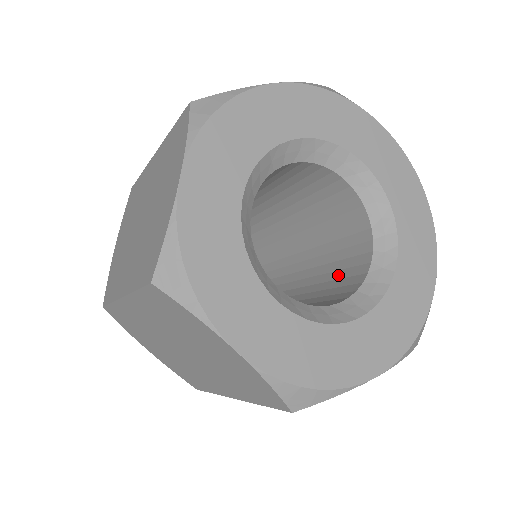
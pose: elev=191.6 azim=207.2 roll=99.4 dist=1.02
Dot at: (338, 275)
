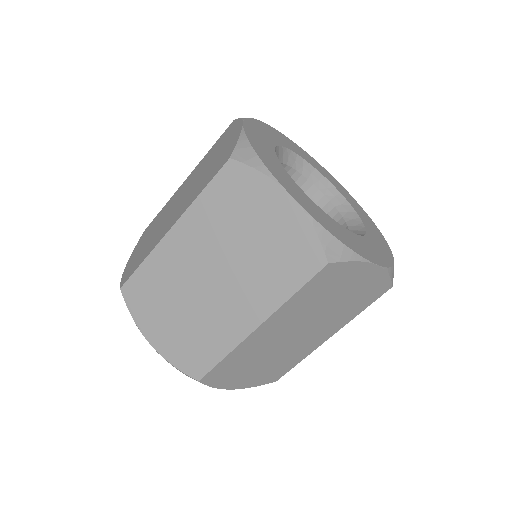
Dot at: occluded
